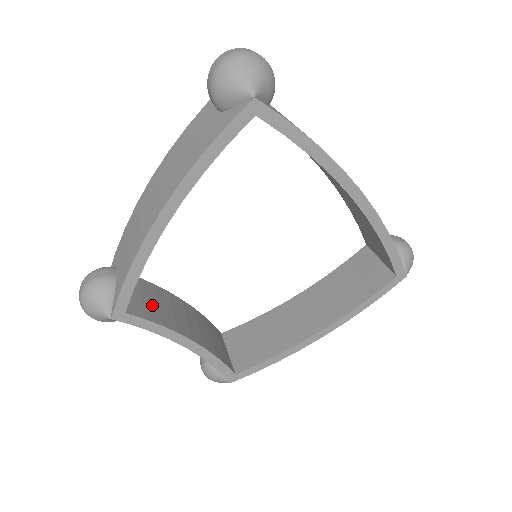
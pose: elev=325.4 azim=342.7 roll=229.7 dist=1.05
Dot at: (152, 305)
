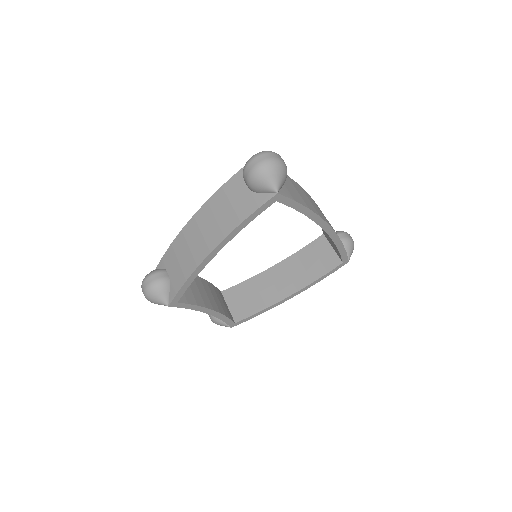
Dot at: (188, 290)
